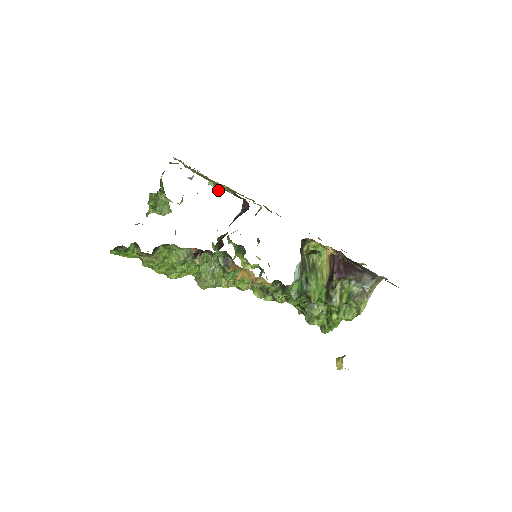
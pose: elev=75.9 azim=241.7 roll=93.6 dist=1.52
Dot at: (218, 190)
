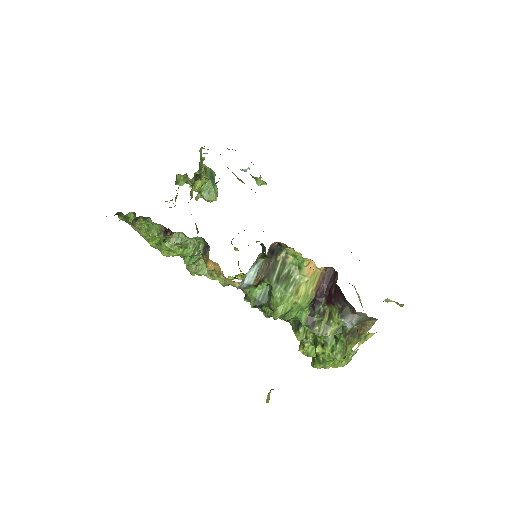
Dot at: (258, 184)
